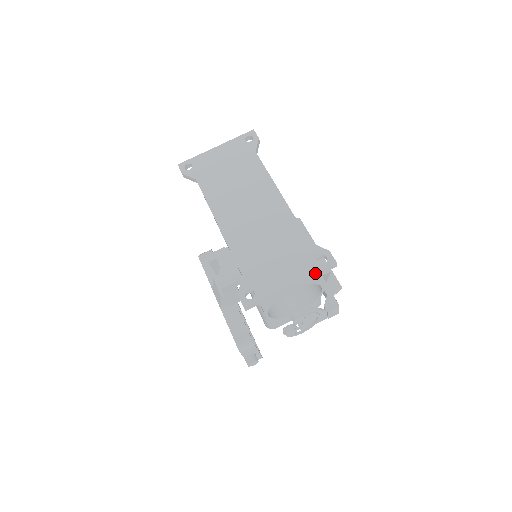
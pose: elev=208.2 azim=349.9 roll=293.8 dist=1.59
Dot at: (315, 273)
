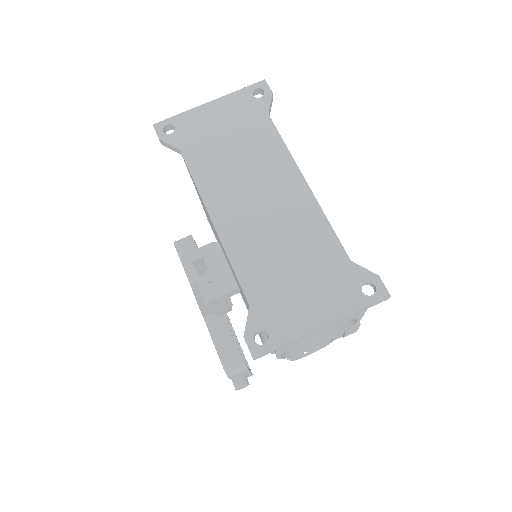
Dot at: (358, 309)
